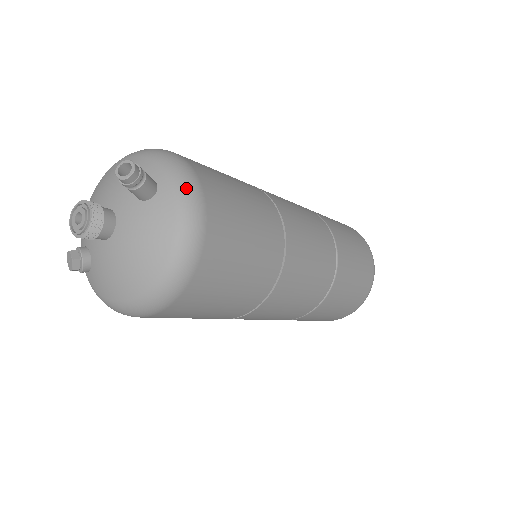
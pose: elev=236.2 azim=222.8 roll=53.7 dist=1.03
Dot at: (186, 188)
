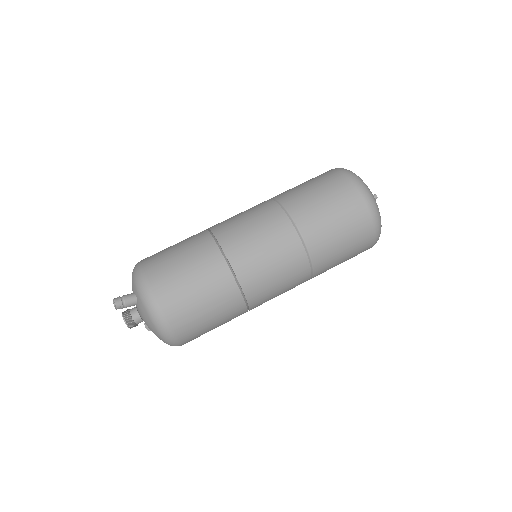
Dot at: (143, 295)
